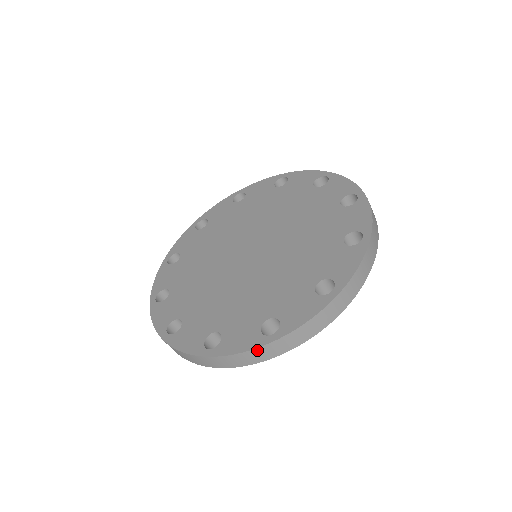
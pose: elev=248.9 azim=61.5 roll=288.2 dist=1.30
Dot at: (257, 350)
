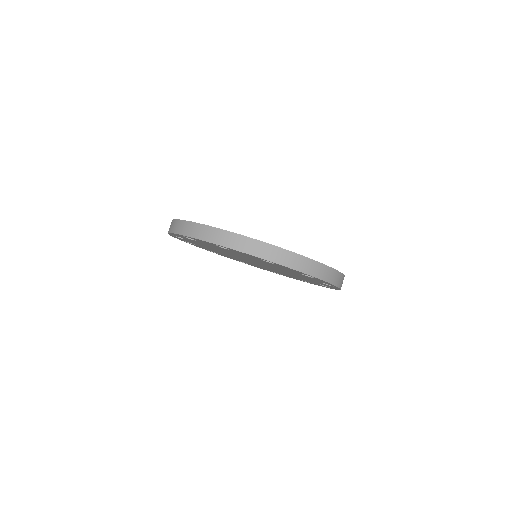
Dot at: (261, 243)
